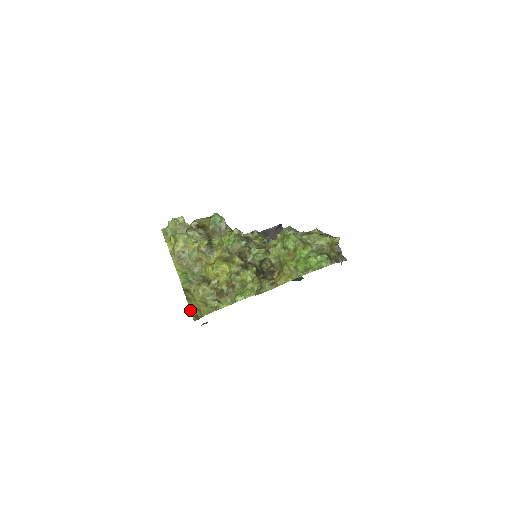
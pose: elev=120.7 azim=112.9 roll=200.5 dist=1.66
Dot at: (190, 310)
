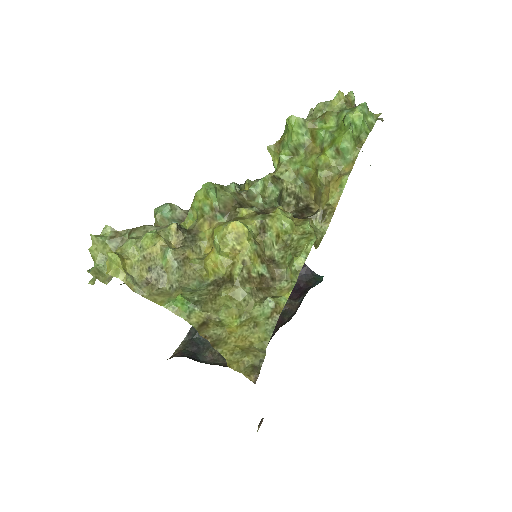
Dot at: (234, 369)
